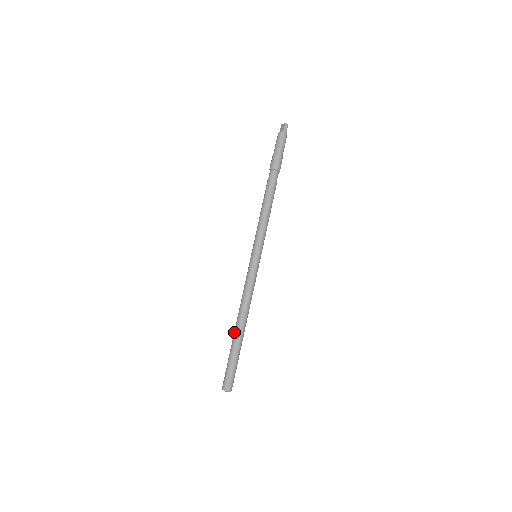
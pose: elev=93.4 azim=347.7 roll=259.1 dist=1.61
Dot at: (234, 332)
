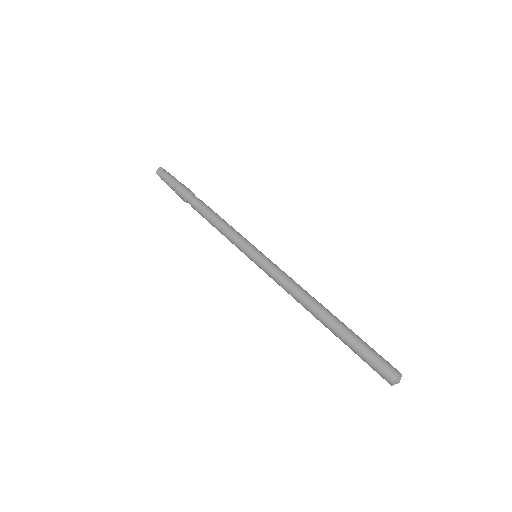
Dot at: (326, 323)
